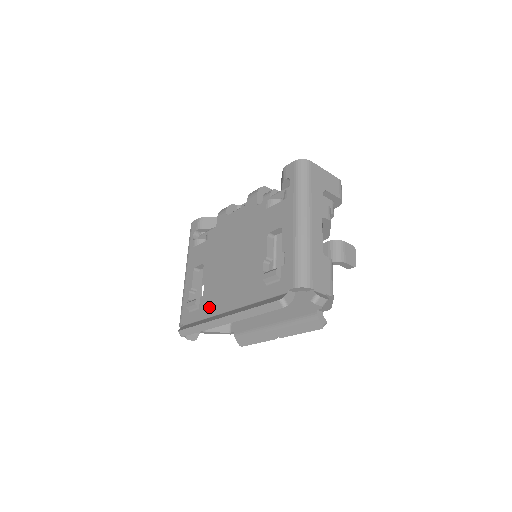
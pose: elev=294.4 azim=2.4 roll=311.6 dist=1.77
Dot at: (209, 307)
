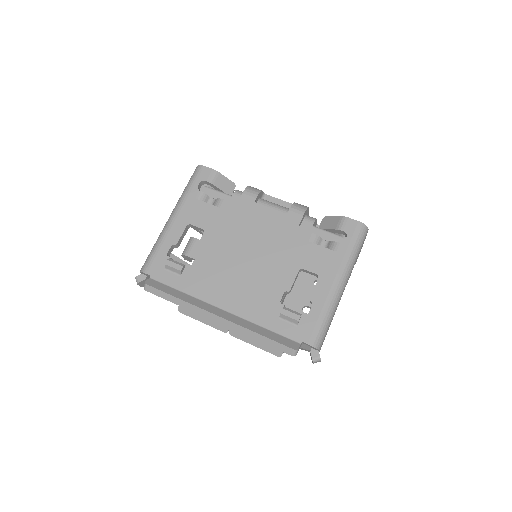
Dot at: (196, 285)
